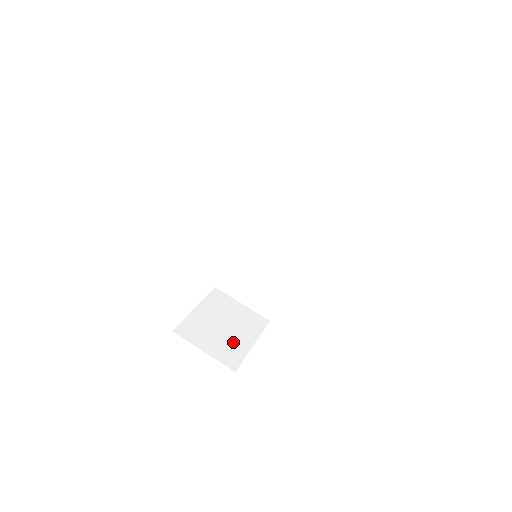
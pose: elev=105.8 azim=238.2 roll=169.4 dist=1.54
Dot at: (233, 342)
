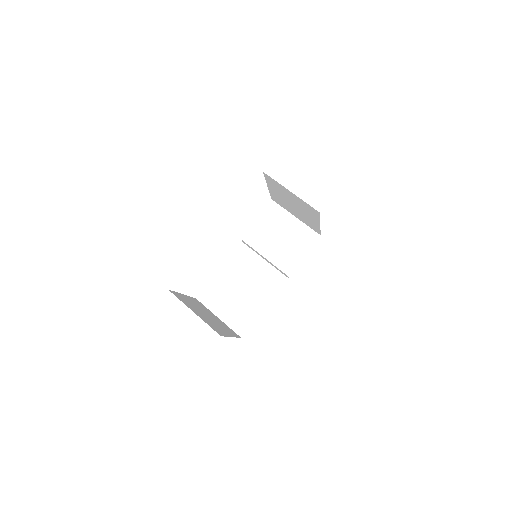
Dot at: (216, 325)
